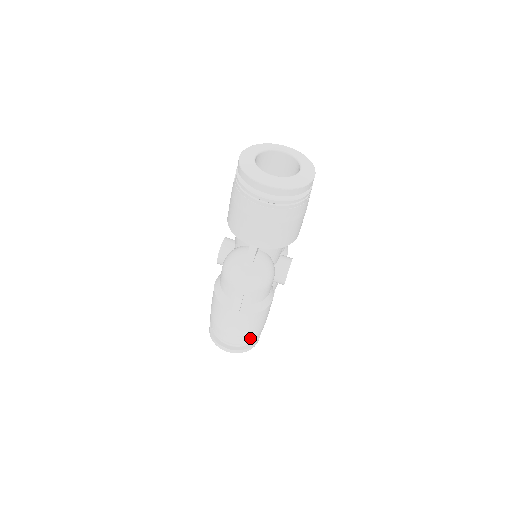
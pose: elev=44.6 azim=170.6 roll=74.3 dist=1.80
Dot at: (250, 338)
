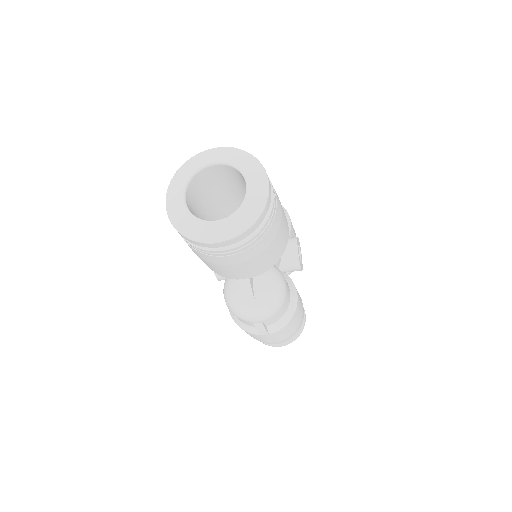
Dot at: (295, 332)
